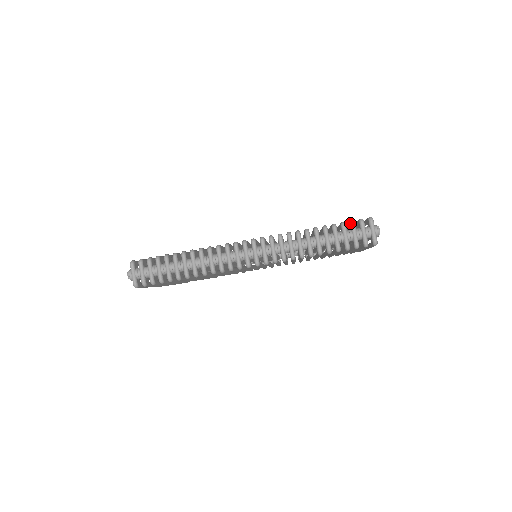
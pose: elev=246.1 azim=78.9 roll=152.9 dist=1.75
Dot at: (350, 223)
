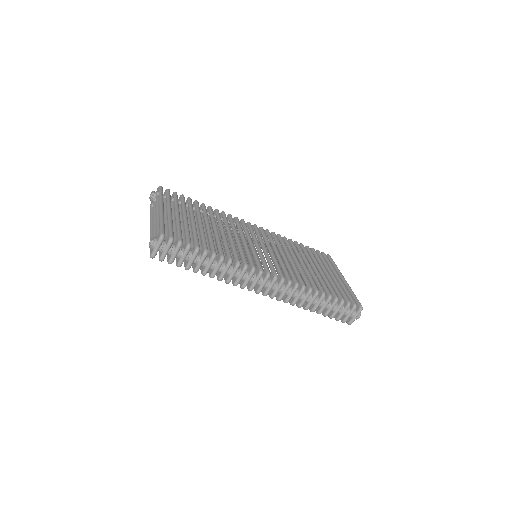
Dot at: (348, 304)
